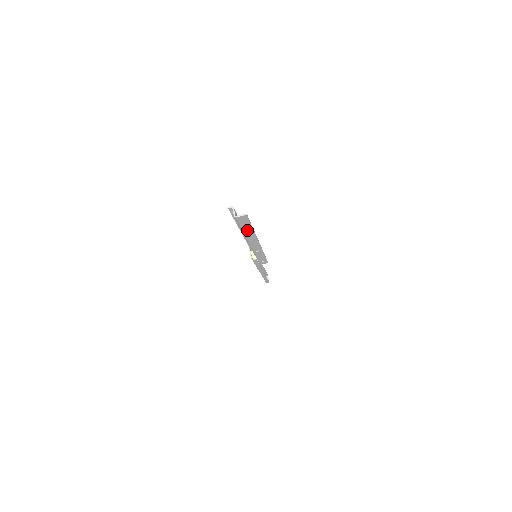
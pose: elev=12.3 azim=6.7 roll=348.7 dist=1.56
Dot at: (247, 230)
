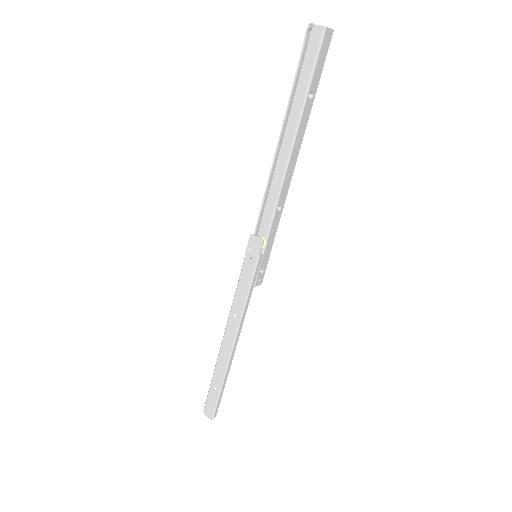
Dot at: (309, 98)
